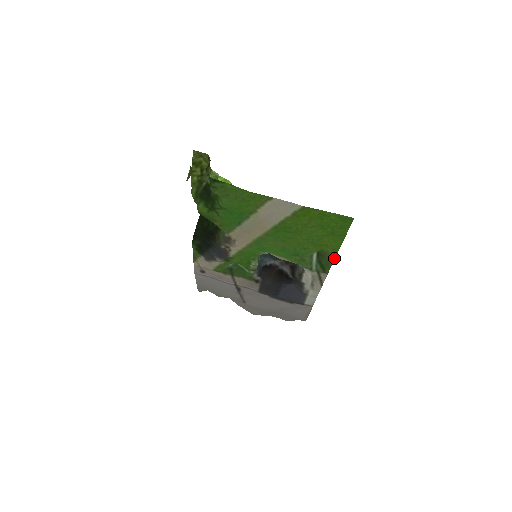
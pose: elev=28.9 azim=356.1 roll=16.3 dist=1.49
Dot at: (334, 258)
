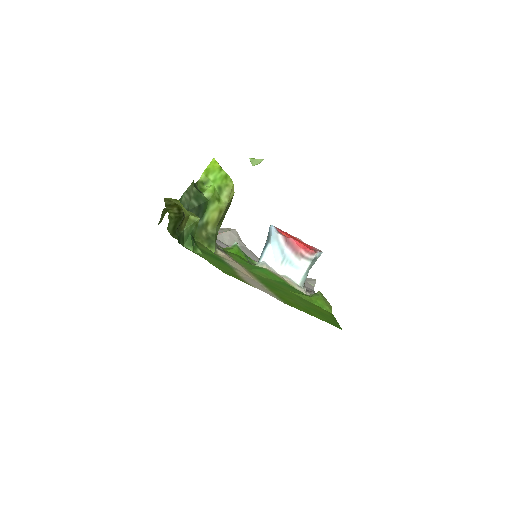
Dot at: (331, 306)
